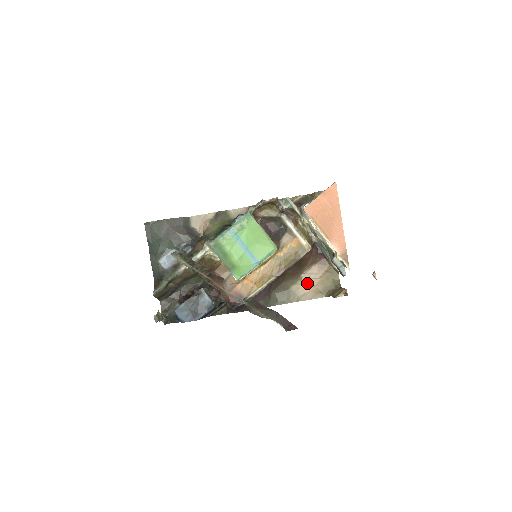
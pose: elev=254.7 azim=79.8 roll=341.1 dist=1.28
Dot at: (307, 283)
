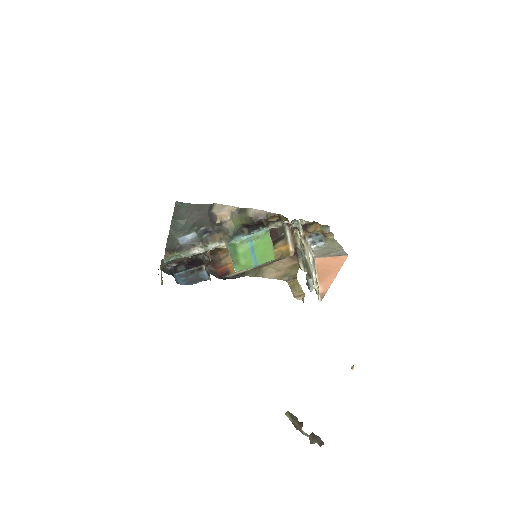
Dot at: (275, 267)
